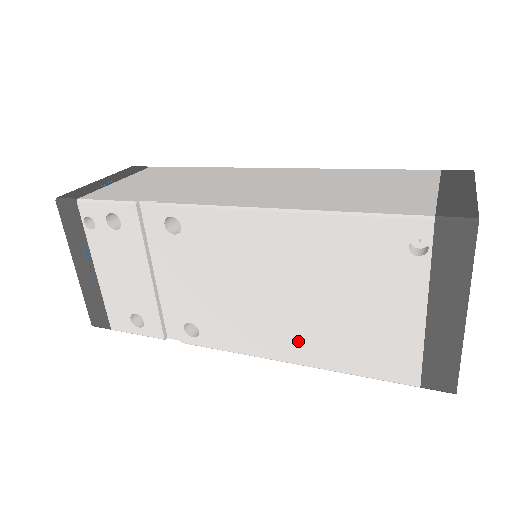
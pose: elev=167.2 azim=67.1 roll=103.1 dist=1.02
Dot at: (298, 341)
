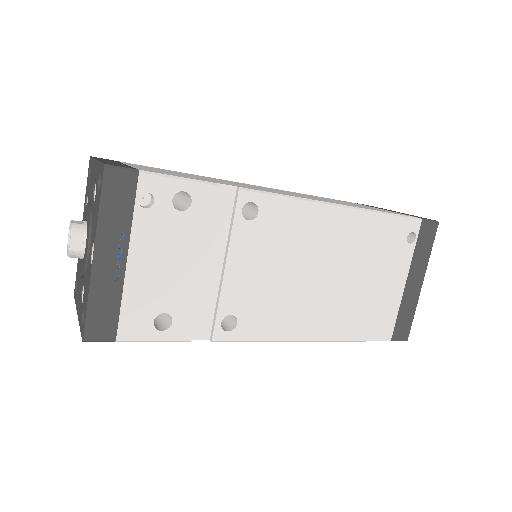
Dot at: (324, 318)
